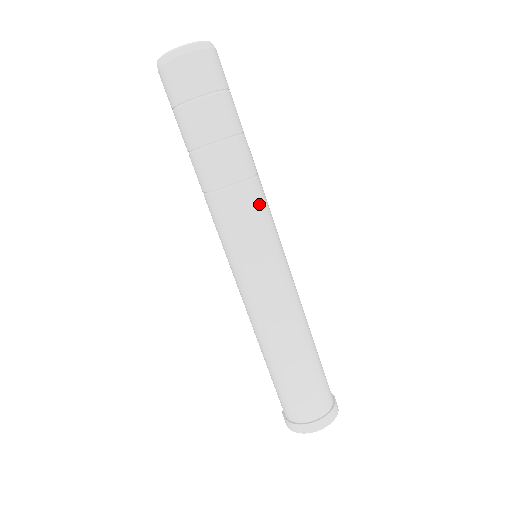
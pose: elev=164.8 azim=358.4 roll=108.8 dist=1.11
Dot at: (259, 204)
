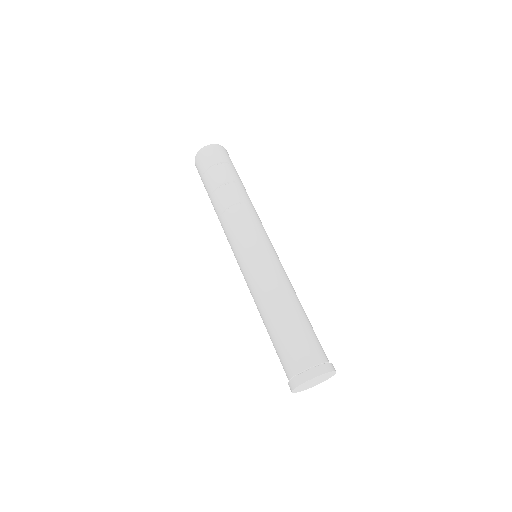
Dot at: (248, 216)
